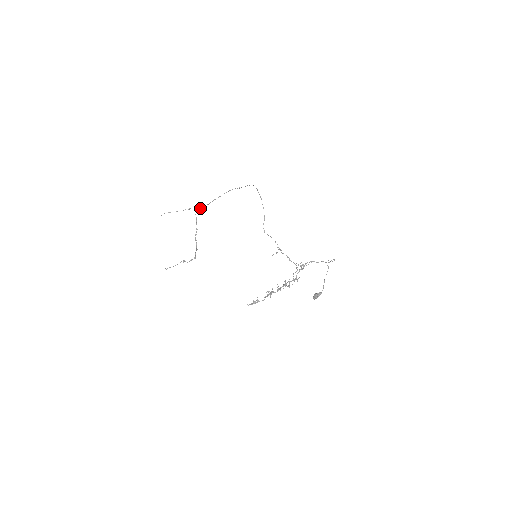
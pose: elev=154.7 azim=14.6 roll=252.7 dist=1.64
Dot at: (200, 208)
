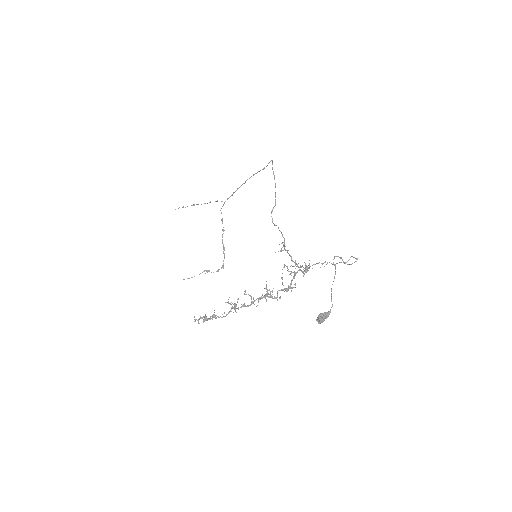
Dot at: occluded
